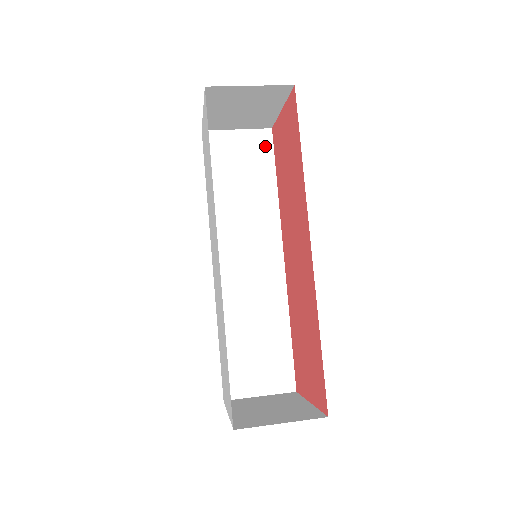
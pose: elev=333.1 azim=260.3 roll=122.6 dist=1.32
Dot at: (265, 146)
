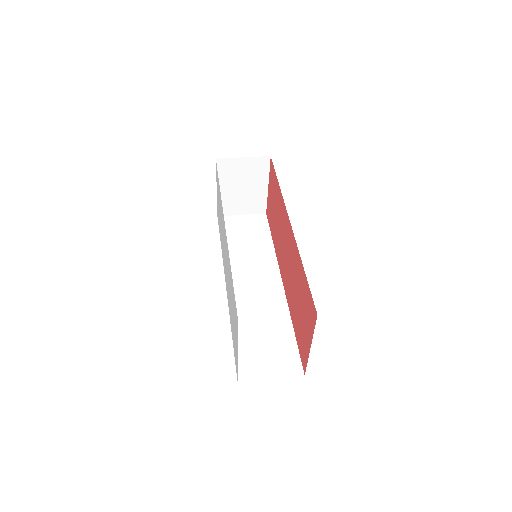
Dot at: (262, 222)
